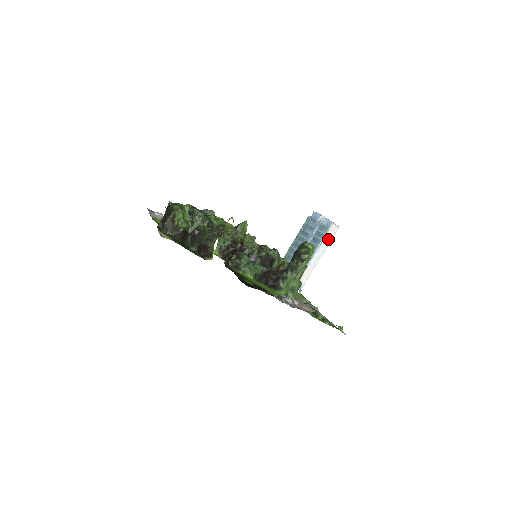
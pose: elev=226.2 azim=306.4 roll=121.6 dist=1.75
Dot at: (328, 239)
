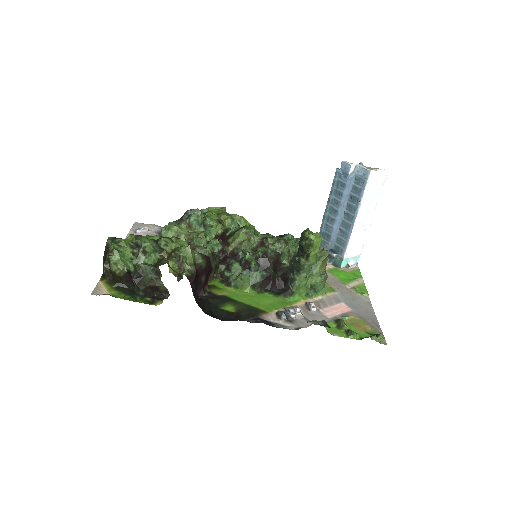
Dot at: (373, 192)
